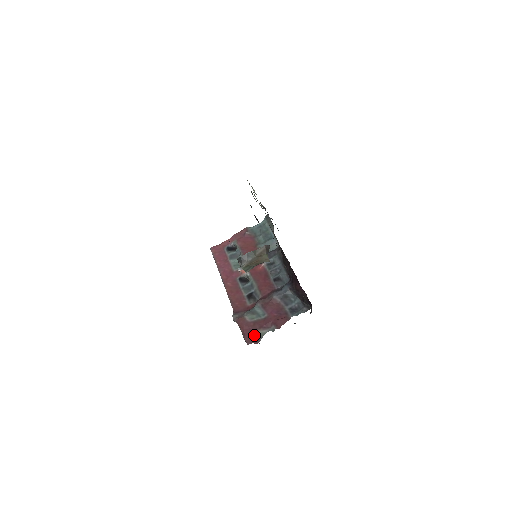
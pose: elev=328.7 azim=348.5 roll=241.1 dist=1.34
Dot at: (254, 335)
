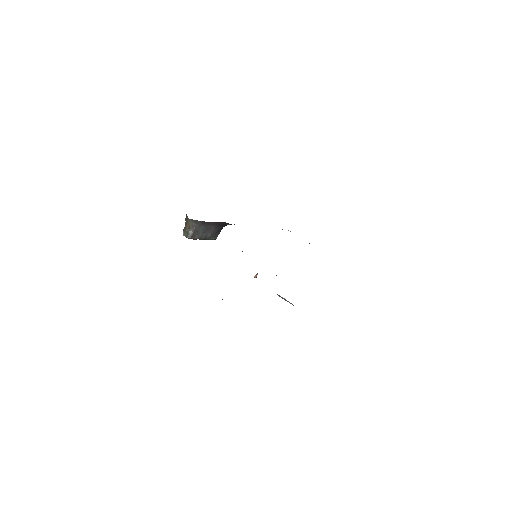
Dot at: occluded
